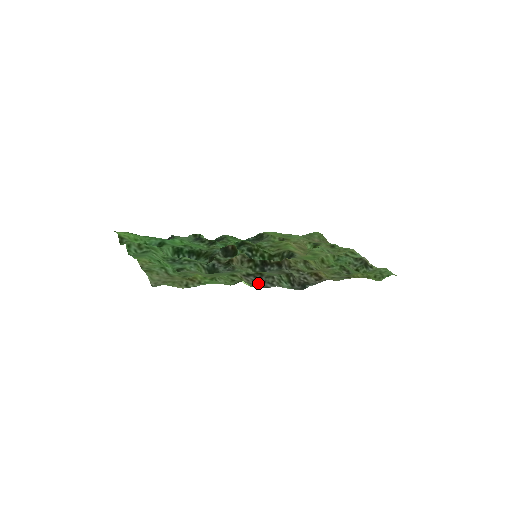
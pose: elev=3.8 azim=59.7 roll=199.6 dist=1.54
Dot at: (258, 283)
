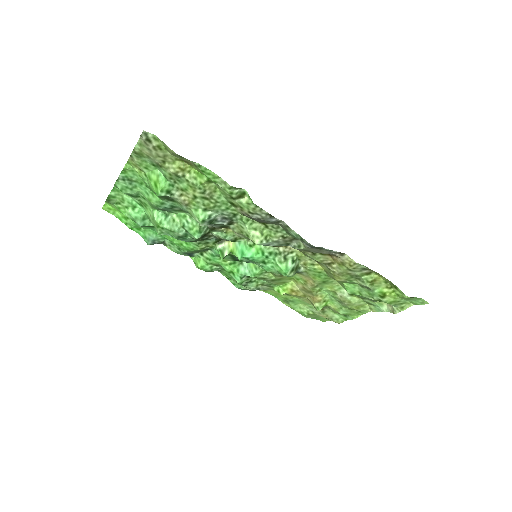
Dot at: (261, 218)
